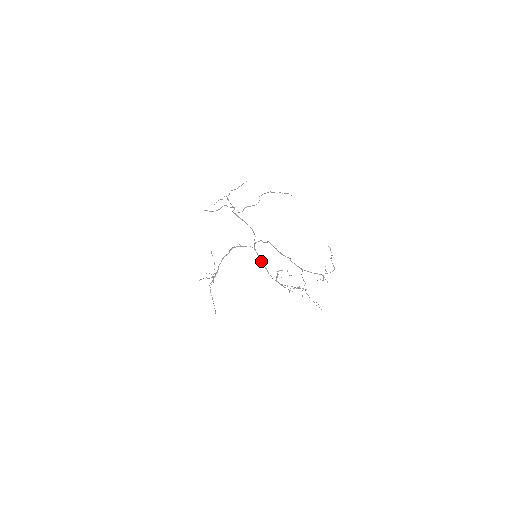
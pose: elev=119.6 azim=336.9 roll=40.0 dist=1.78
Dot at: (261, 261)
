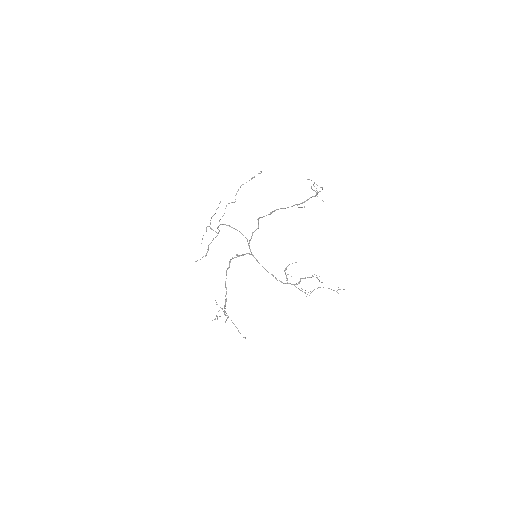
Dot at: (264, 268)
